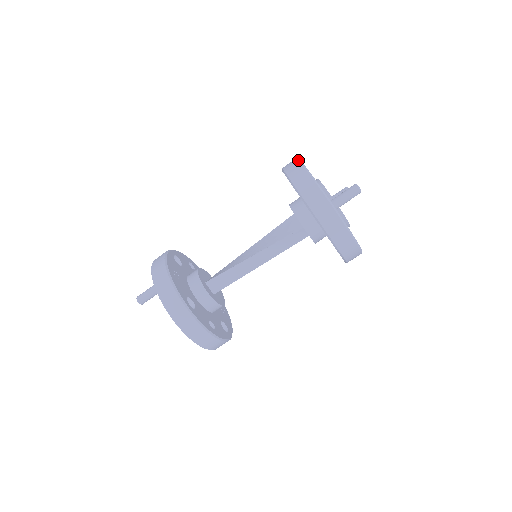
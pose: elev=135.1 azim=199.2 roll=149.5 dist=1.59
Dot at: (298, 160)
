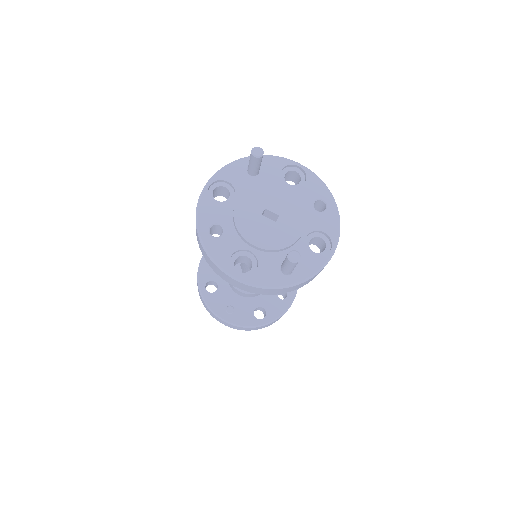
Dot at: (211, 262)
